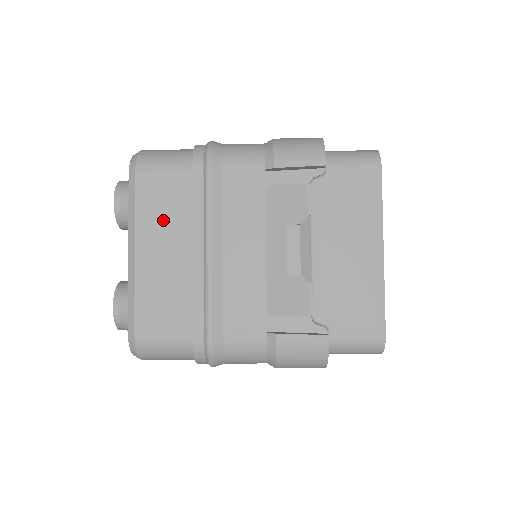
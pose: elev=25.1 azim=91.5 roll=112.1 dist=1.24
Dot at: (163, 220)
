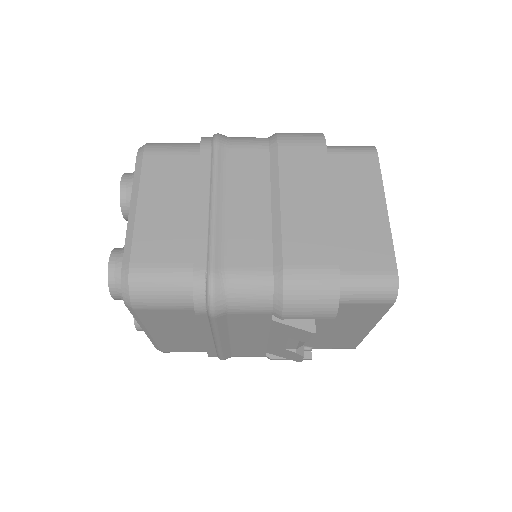
Dot at: (171, 325)
